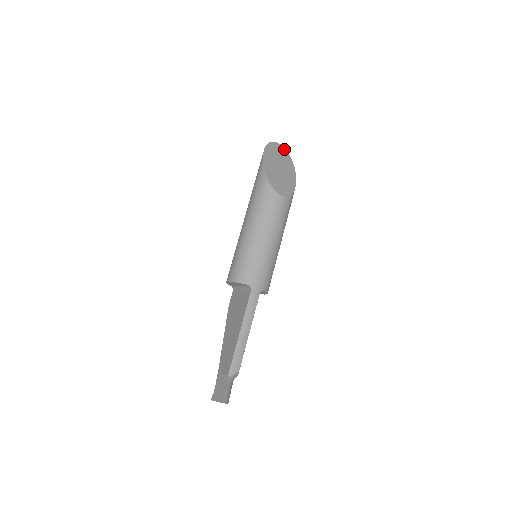
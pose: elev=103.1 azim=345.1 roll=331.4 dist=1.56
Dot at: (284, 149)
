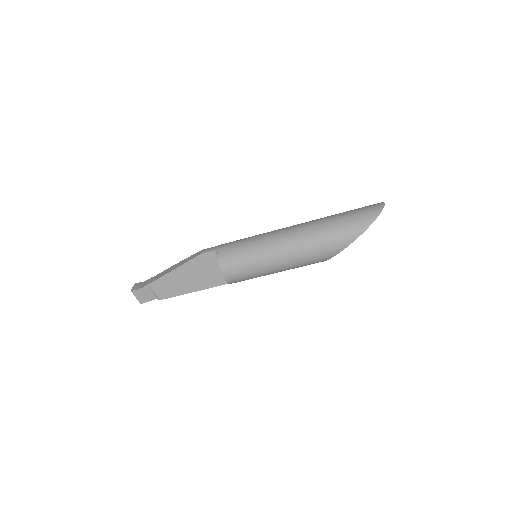
Dot at: occluded
